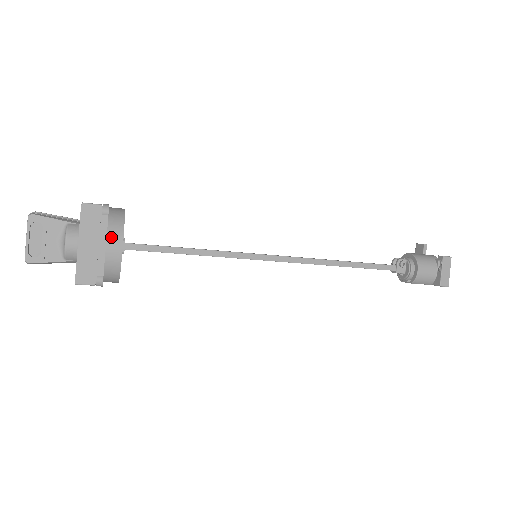
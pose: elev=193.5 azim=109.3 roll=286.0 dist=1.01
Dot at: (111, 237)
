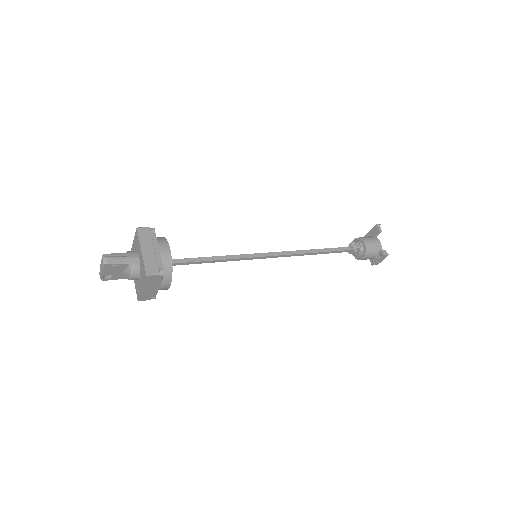
Dot at: (163, 284)
